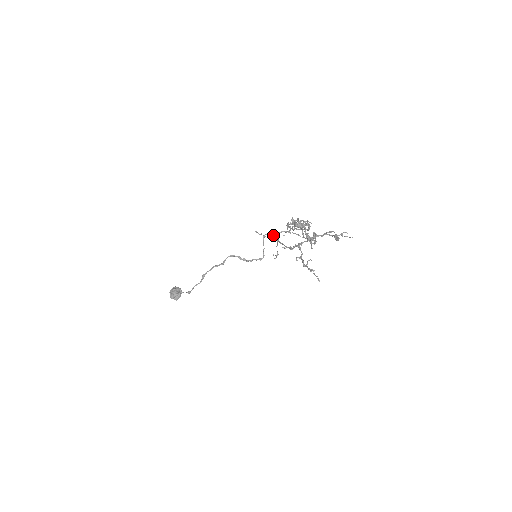
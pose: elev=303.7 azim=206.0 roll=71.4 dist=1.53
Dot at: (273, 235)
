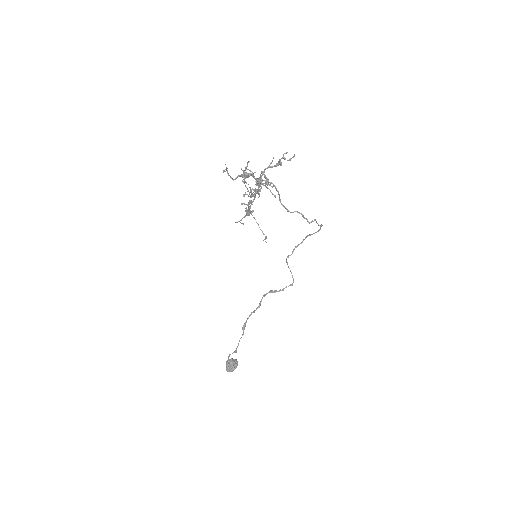
Dot at: occluded
